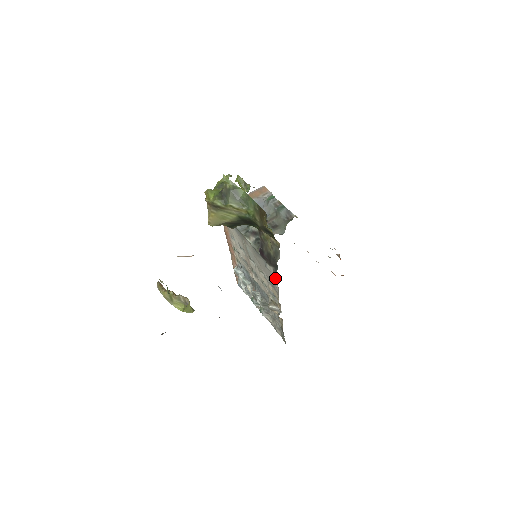
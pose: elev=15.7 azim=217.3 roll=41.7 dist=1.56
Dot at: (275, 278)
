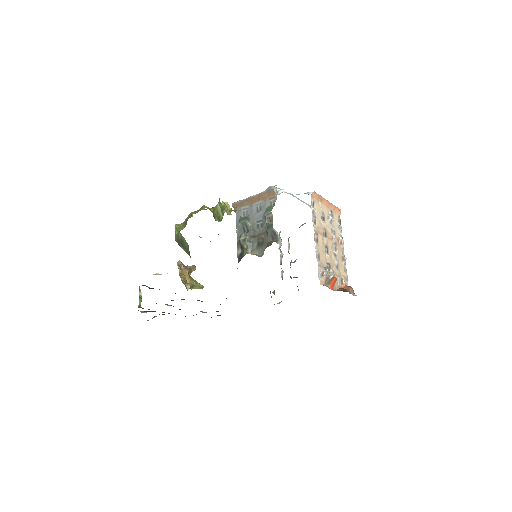
Dot at: occluded
